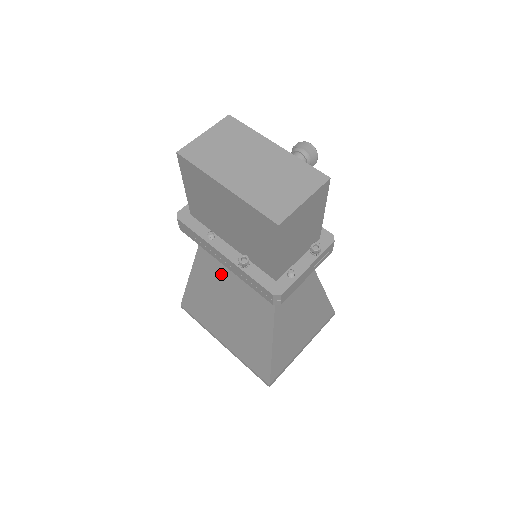
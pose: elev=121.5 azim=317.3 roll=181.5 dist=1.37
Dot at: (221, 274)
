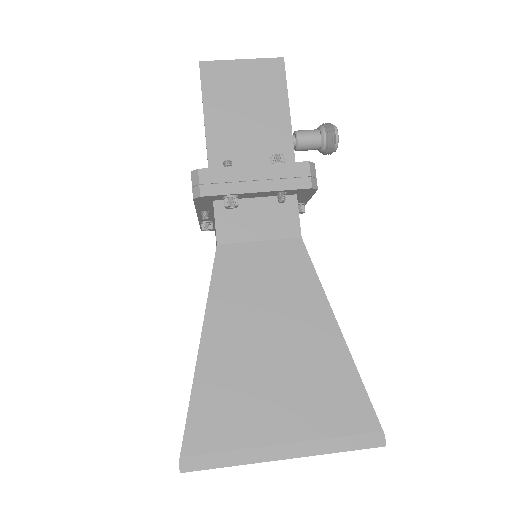
Dot at: occluded
